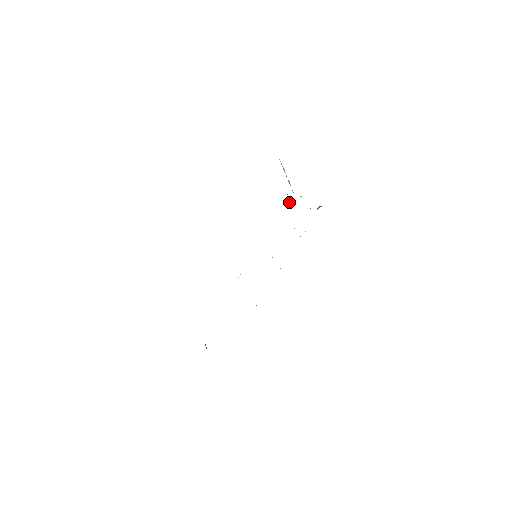
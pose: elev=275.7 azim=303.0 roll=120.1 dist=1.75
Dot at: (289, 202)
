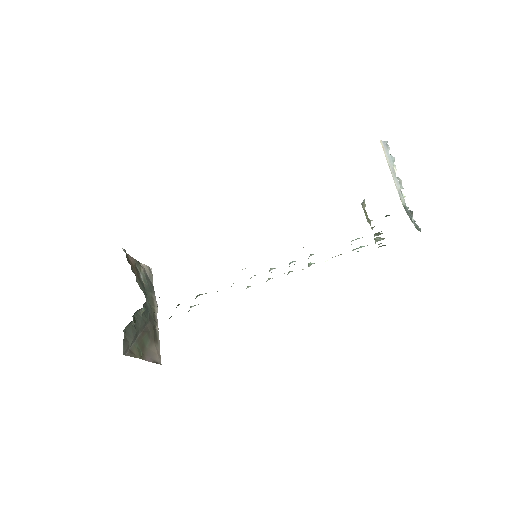
Dot at: occluded
